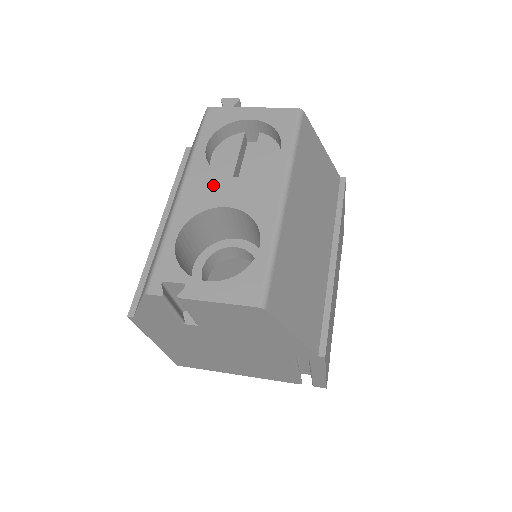
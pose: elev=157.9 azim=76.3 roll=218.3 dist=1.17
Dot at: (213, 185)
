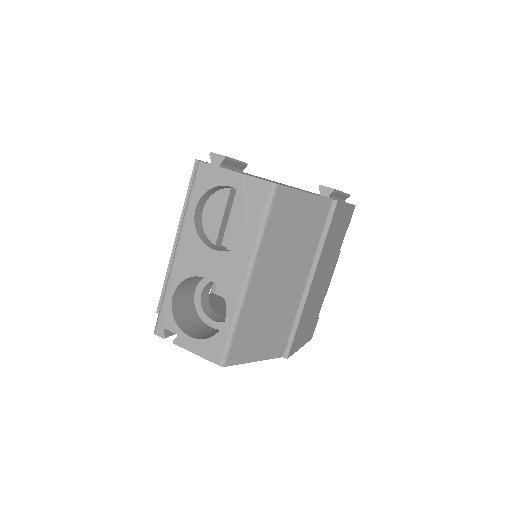
Dot at: (198, 254)
